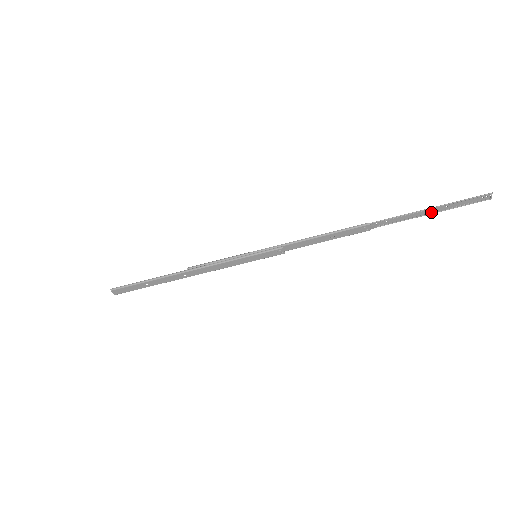
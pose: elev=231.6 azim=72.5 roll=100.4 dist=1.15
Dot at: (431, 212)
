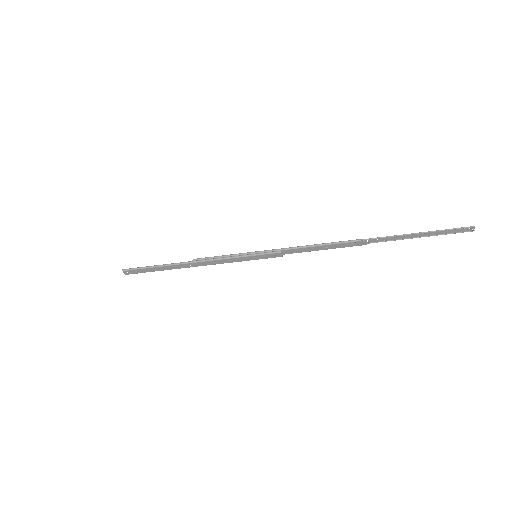
Dot at: (418, 236)
